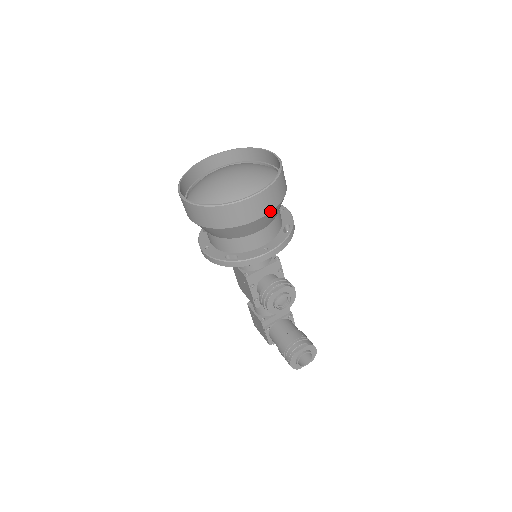
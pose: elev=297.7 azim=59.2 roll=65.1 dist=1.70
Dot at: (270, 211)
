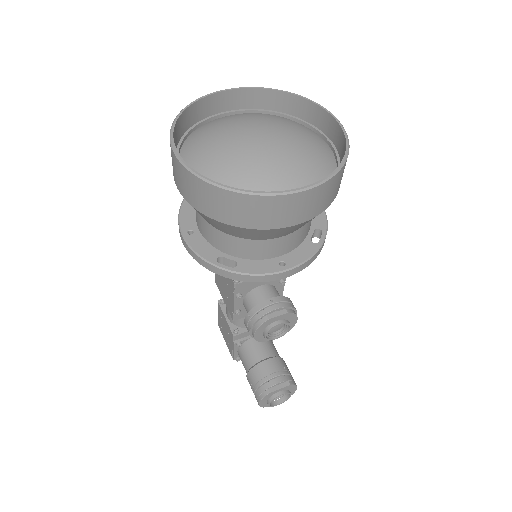
Dot at: (313, 216)
